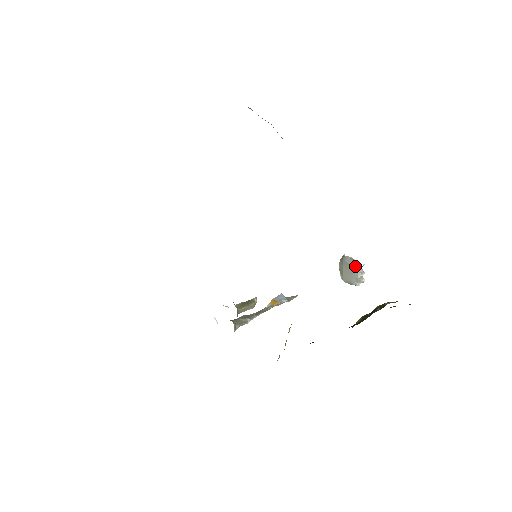
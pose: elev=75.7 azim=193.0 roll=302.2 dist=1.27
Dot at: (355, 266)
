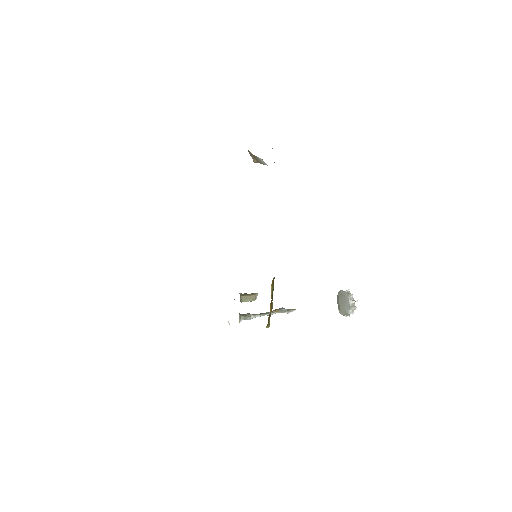
Dot at: (347, 295)
